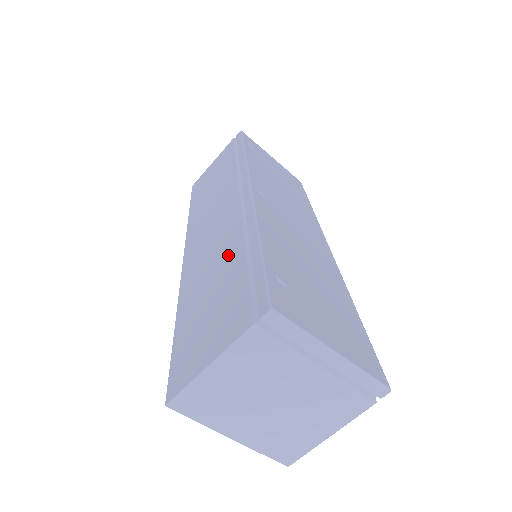
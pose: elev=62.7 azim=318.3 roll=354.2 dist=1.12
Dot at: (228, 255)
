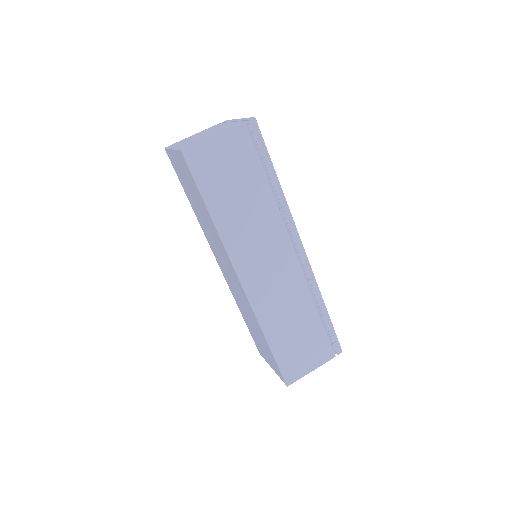
Dot at: occluded
